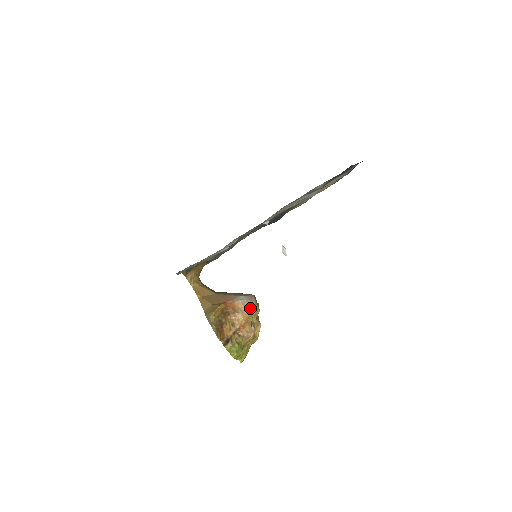
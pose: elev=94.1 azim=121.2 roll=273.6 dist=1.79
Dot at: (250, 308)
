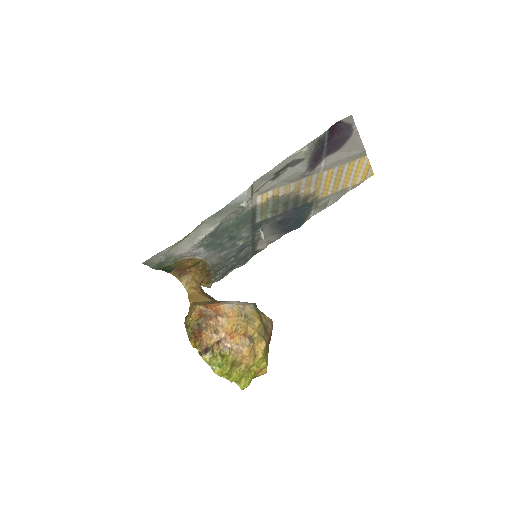
Dot at: (240, 314)
